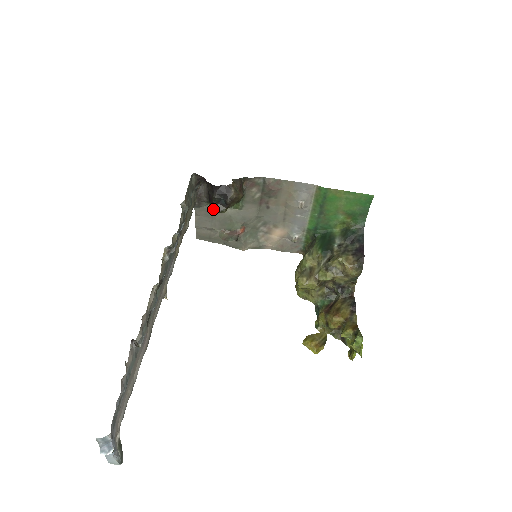
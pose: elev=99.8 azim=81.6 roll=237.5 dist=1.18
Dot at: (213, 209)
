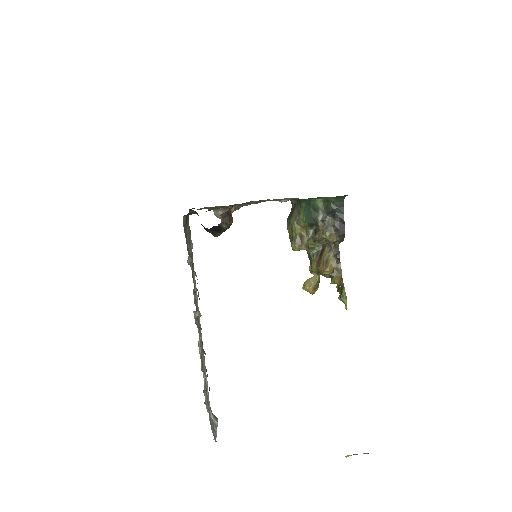
Dot at: (204, 208)
